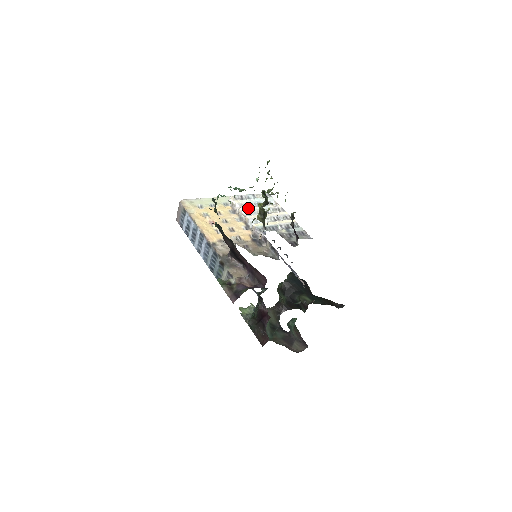
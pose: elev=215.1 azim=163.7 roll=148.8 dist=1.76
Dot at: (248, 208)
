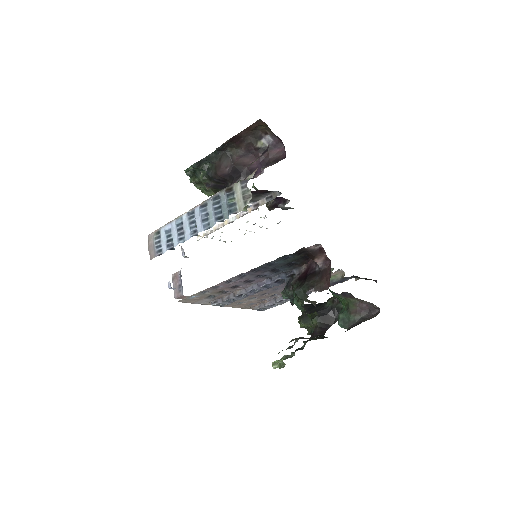
Dot at: occluded
